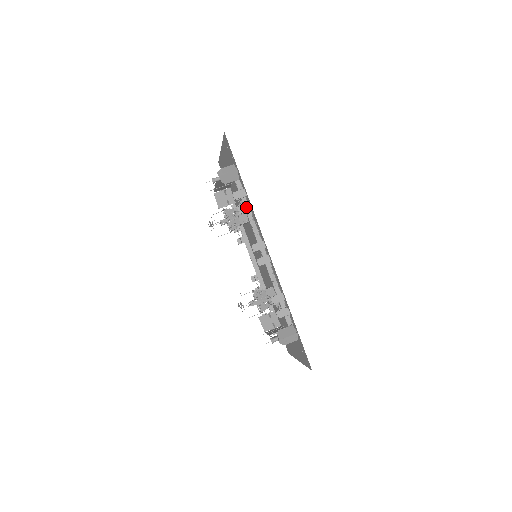
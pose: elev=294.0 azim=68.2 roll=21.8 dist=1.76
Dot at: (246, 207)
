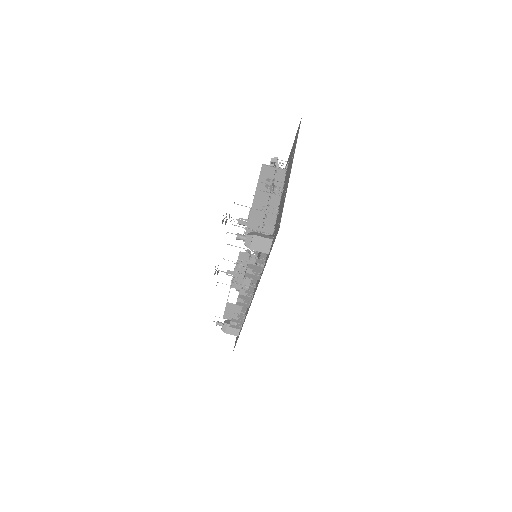
Dot at: (254, 276)
